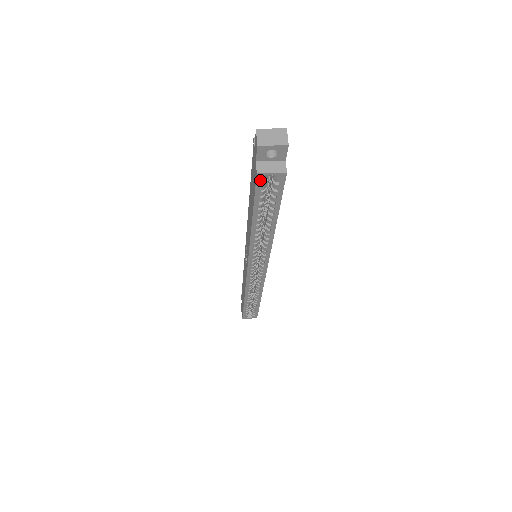
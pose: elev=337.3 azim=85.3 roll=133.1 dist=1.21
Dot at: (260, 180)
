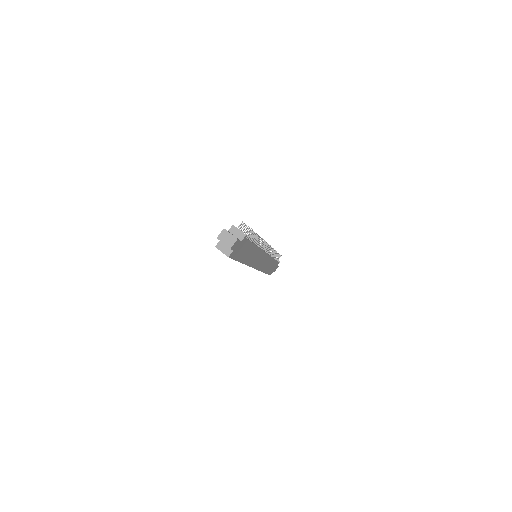
Dot at: occluded
